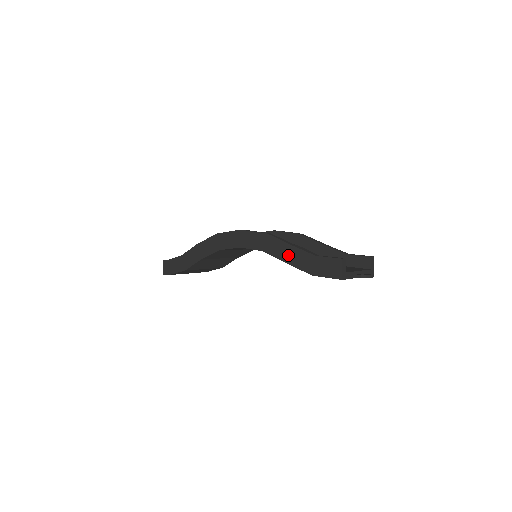
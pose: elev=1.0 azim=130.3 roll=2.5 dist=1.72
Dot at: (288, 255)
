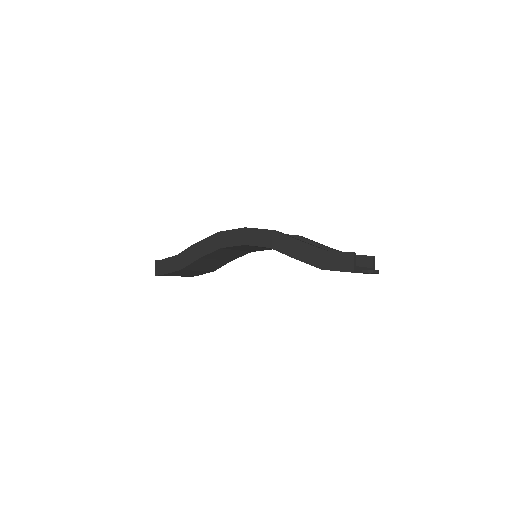
Dot at: (297, 251)
